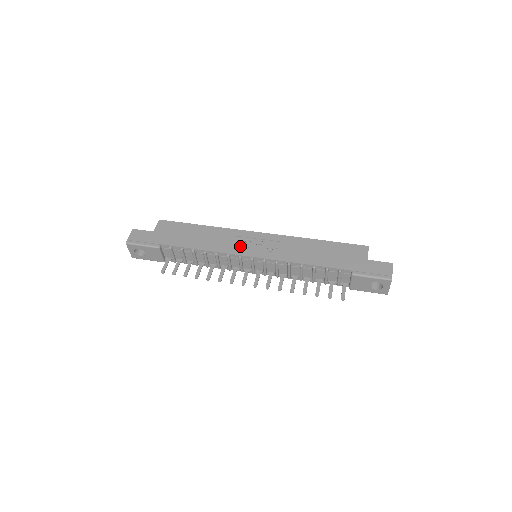
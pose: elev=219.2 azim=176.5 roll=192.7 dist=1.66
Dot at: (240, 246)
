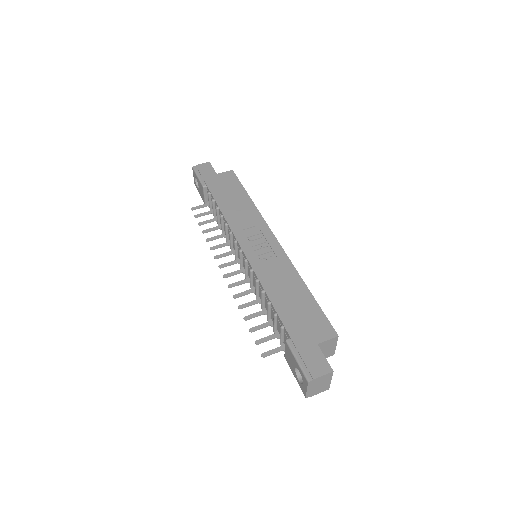
Dot at: (247, 234)
